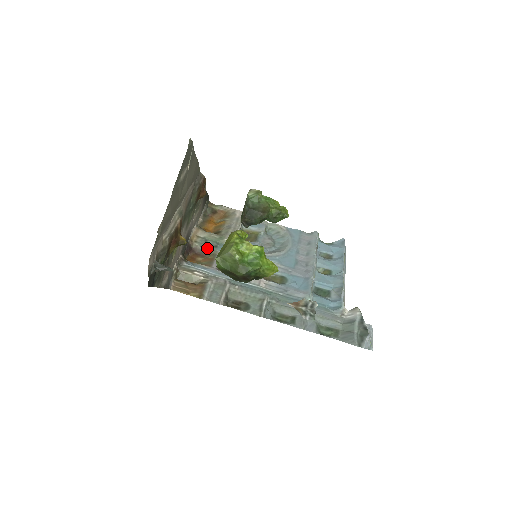
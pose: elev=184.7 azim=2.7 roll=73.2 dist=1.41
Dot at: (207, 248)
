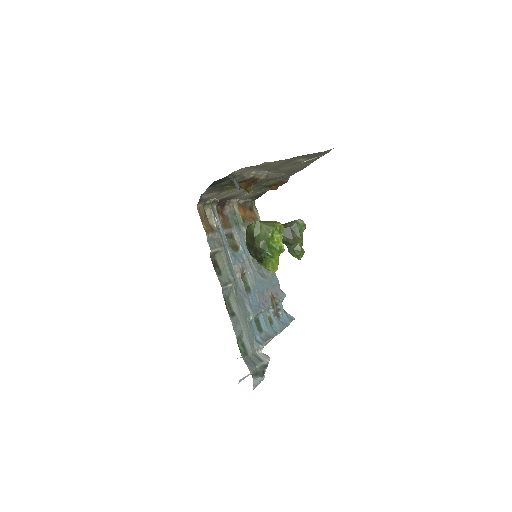
Dot at: (231, 218)
